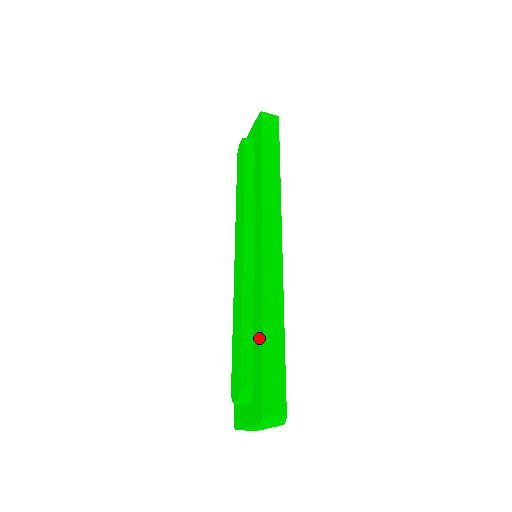
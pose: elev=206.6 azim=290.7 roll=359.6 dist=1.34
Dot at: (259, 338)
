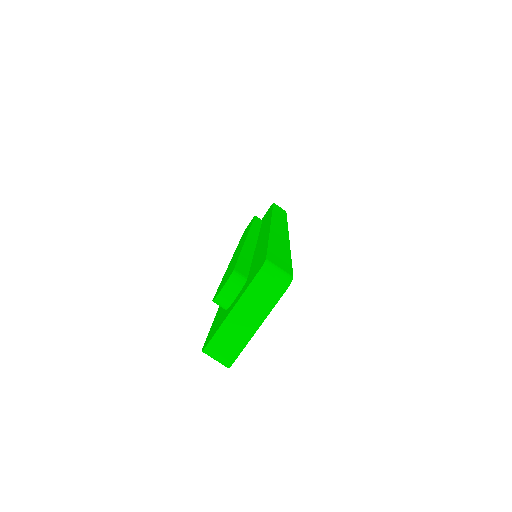
Dot at: (262, 247)
